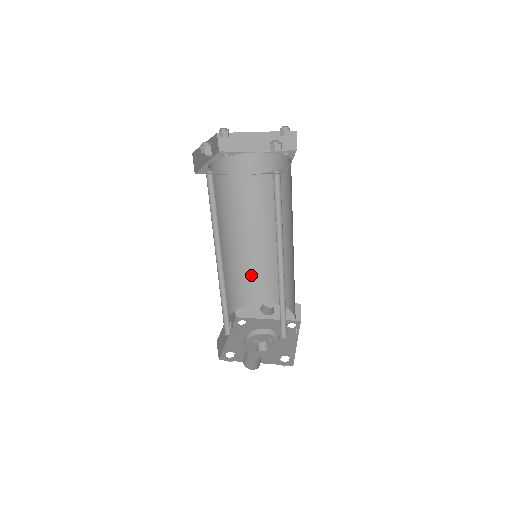
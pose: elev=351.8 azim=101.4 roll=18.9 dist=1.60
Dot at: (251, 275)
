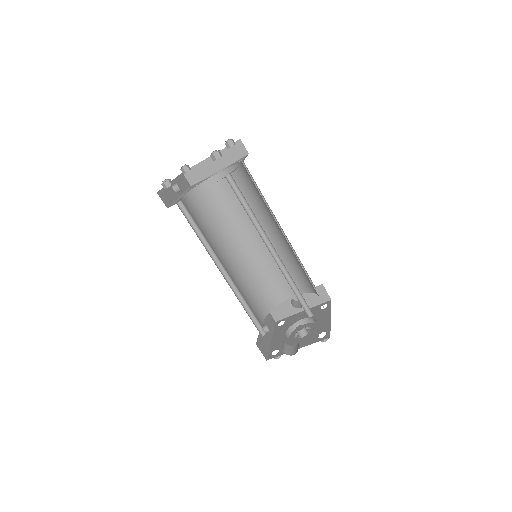
Dot at: (267, 277)
